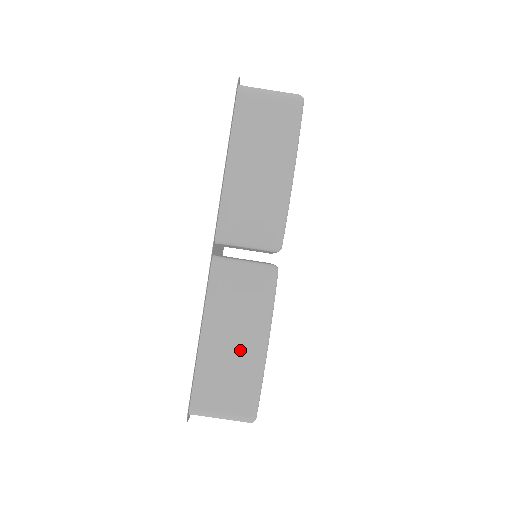
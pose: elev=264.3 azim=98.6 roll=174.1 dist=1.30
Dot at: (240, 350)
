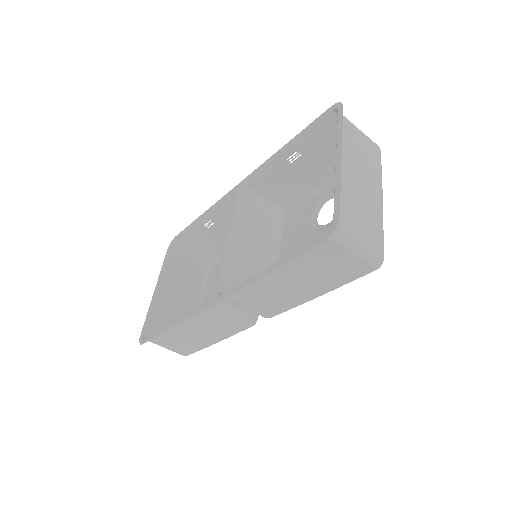
Dot at: (197, 338)
